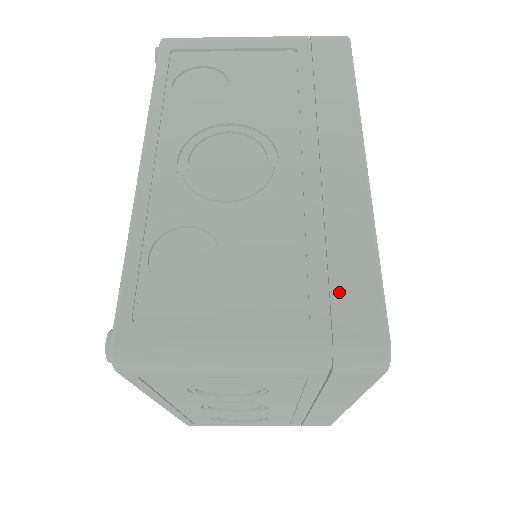
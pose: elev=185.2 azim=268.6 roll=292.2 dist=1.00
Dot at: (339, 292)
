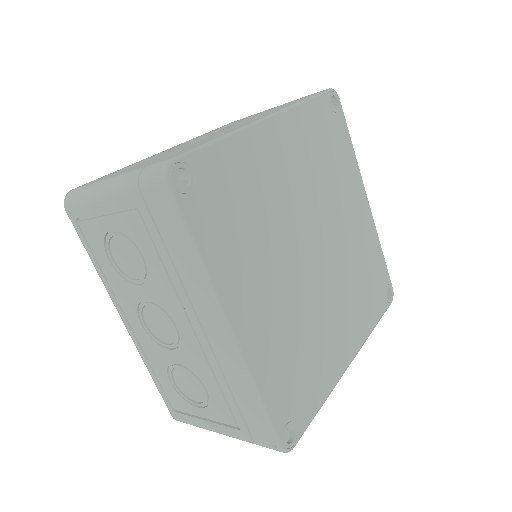
Dot at: (177, 153)
